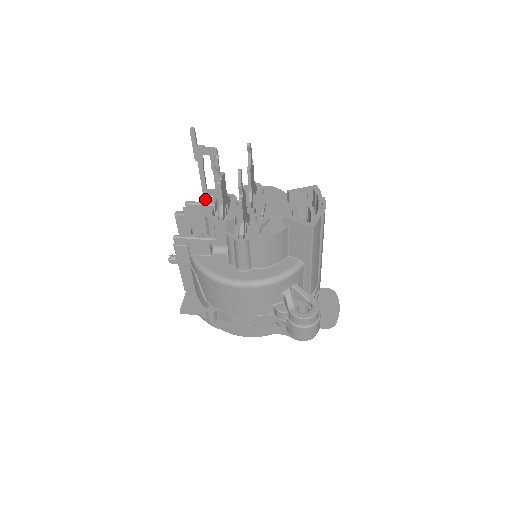
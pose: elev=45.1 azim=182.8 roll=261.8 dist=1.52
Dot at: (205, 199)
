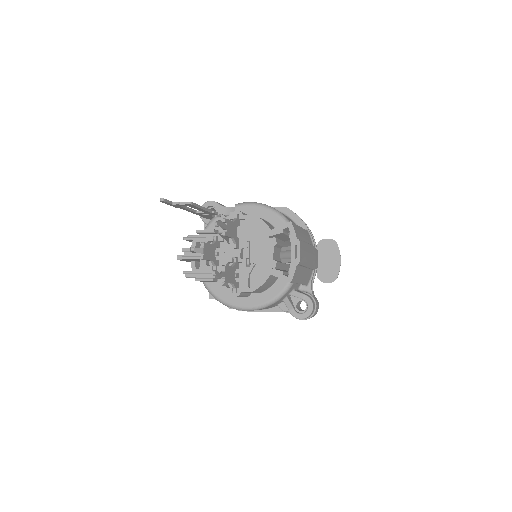
Dot at: occluded
